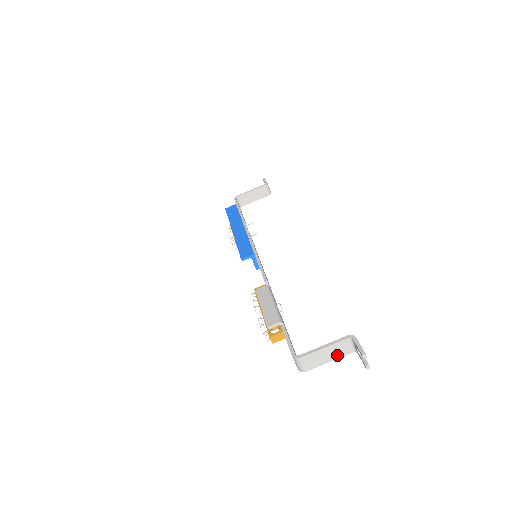
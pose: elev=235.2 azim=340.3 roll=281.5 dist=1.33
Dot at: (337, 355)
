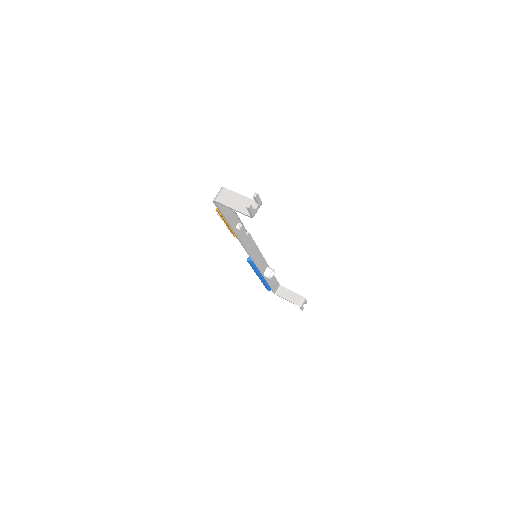
Dot at: (240, 208)
